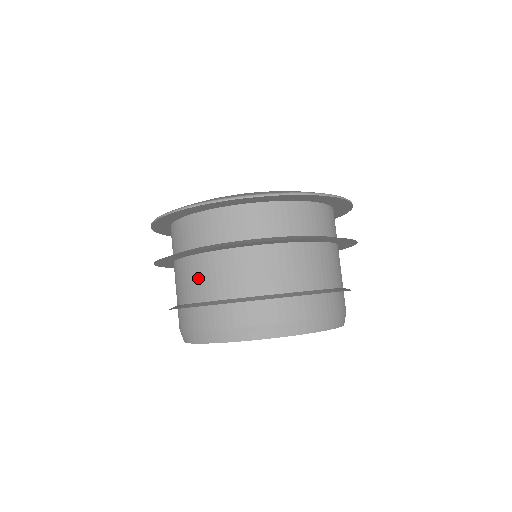
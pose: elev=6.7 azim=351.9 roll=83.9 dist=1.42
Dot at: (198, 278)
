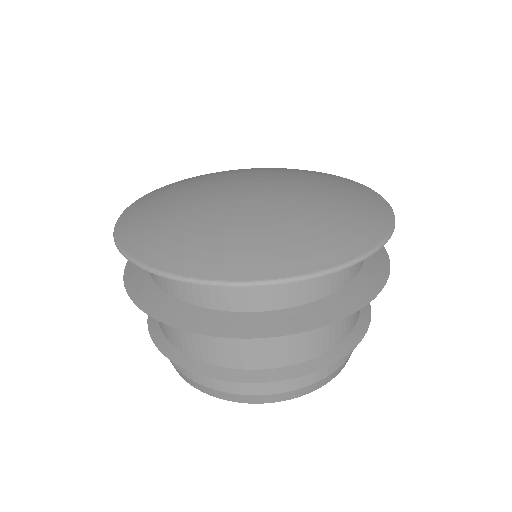
Dot at: (270, 344)
